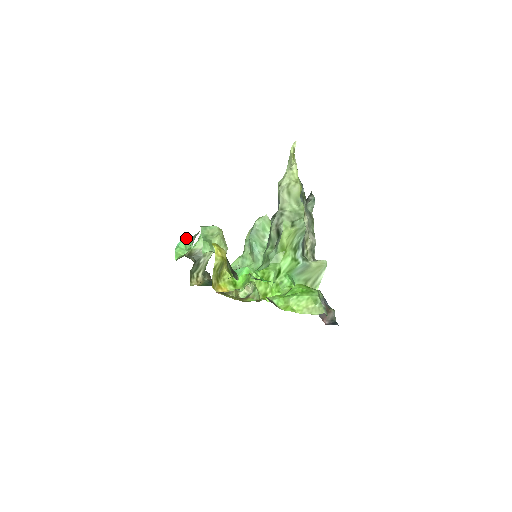
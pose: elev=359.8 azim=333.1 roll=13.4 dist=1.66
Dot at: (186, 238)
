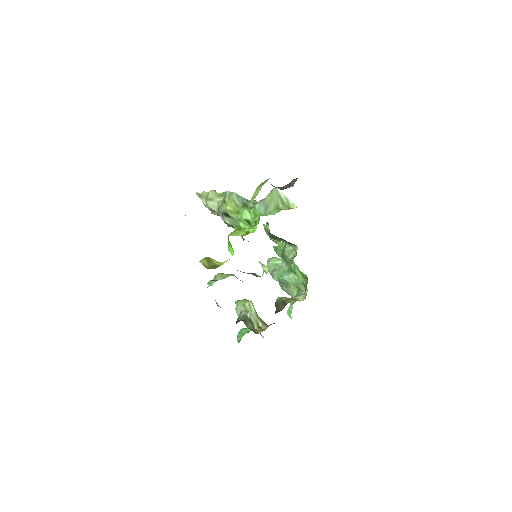
Dot at: (239, 331)
